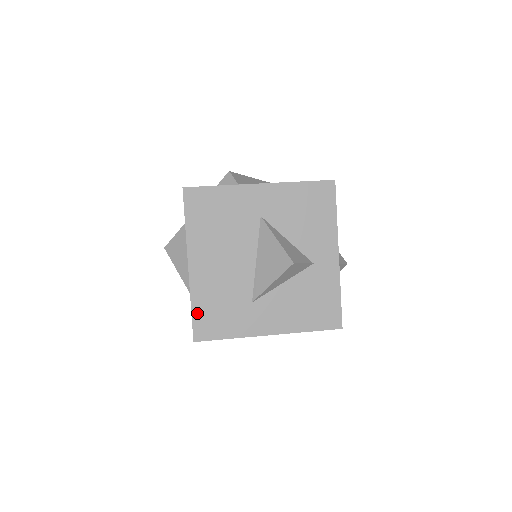
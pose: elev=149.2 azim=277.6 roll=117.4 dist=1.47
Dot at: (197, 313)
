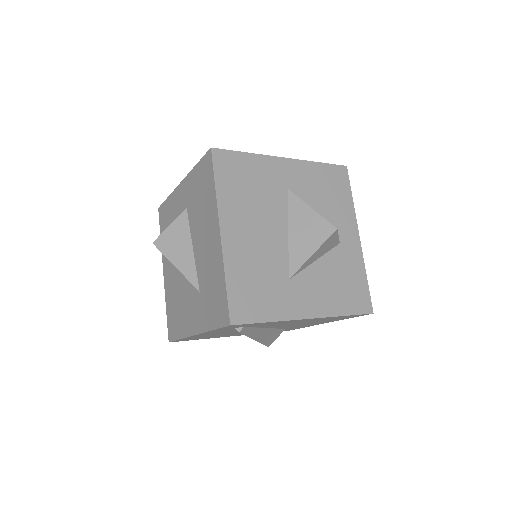
Dot at: (232, 289)
